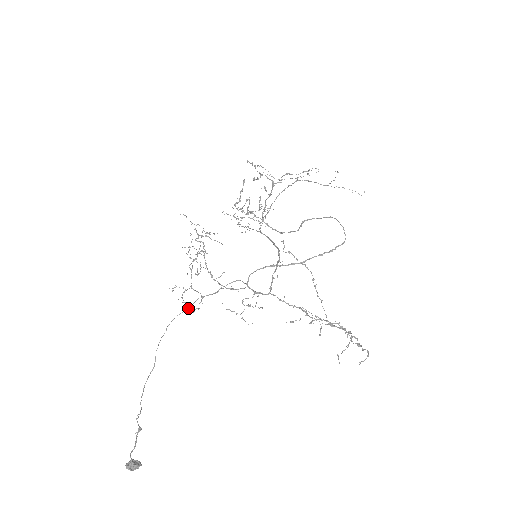
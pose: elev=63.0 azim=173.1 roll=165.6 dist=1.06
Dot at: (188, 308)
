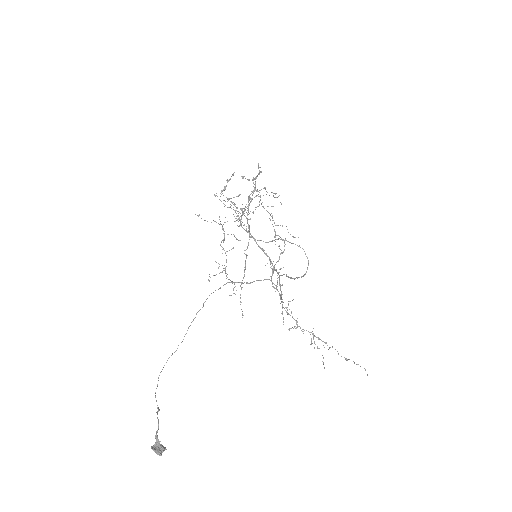
Dot at: (219, 288)
